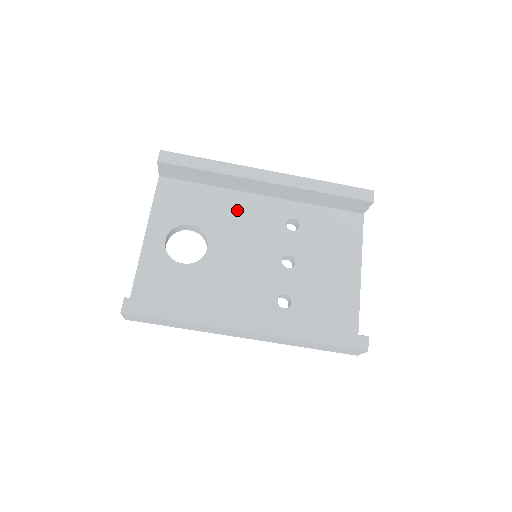
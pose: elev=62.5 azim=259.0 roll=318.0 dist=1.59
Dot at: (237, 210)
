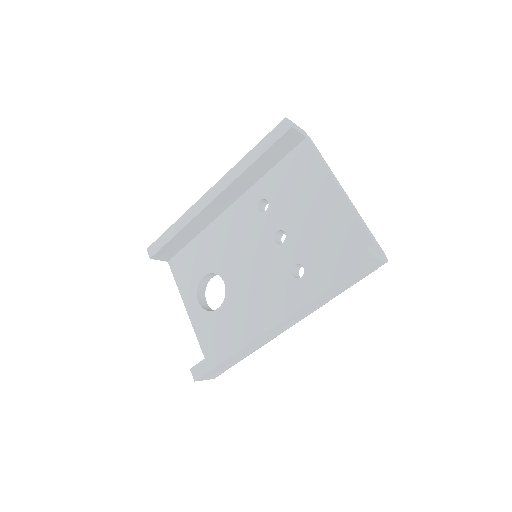
Dot at: (222, 235)
